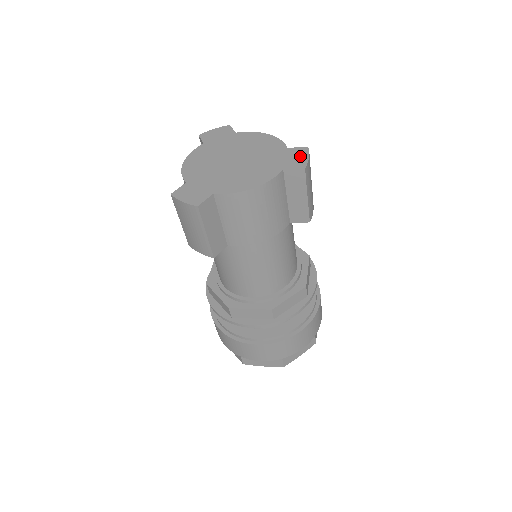
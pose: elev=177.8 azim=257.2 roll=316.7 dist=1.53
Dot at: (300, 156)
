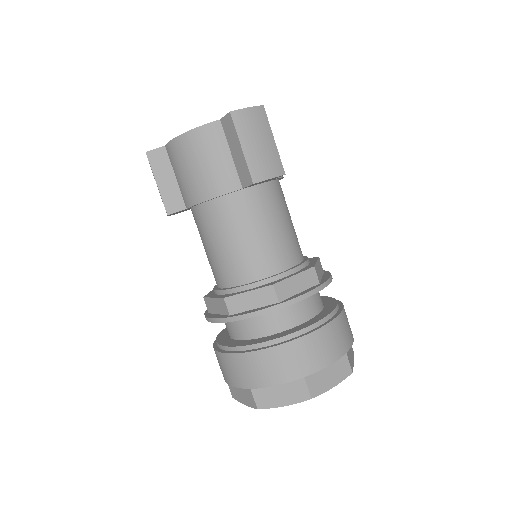
Dot at: occluded
